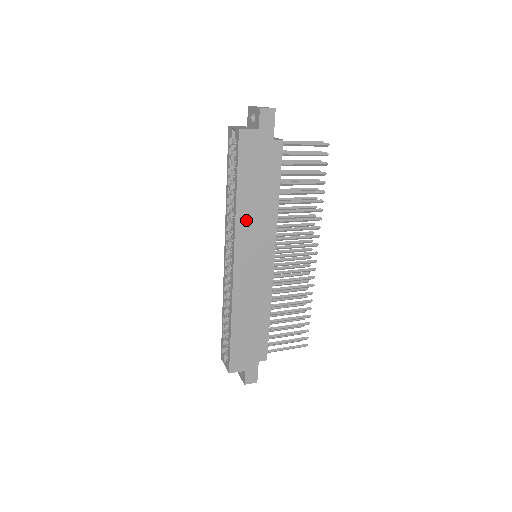
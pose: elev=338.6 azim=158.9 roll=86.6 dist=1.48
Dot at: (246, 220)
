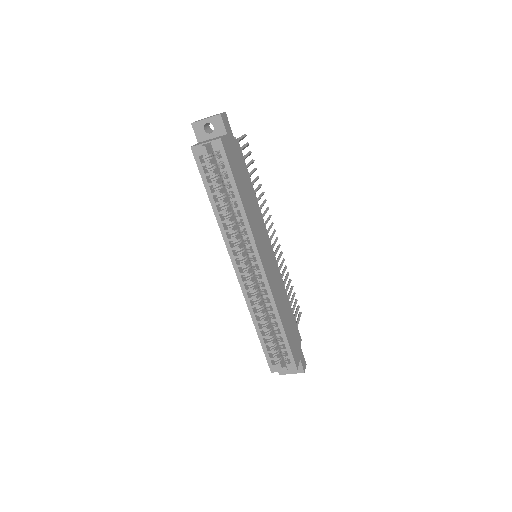
Dot at: (252, 221)
